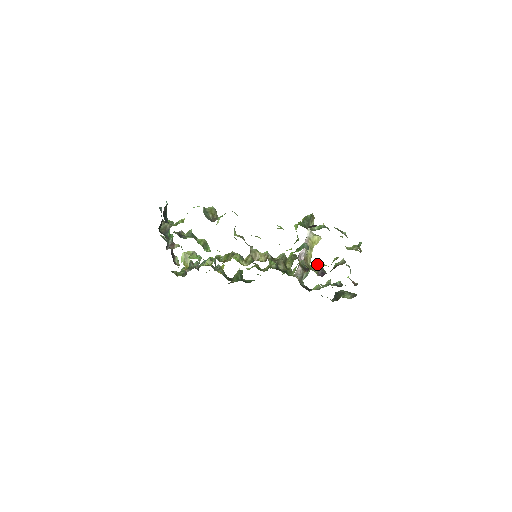
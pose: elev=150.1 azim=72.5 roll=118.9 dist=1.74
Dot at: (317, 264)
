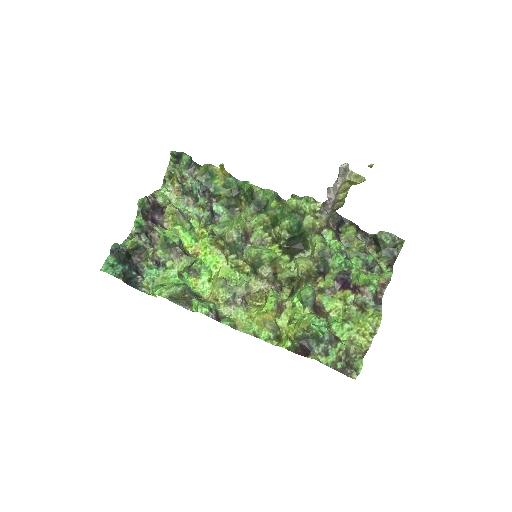
Dot at: (326, 307)
